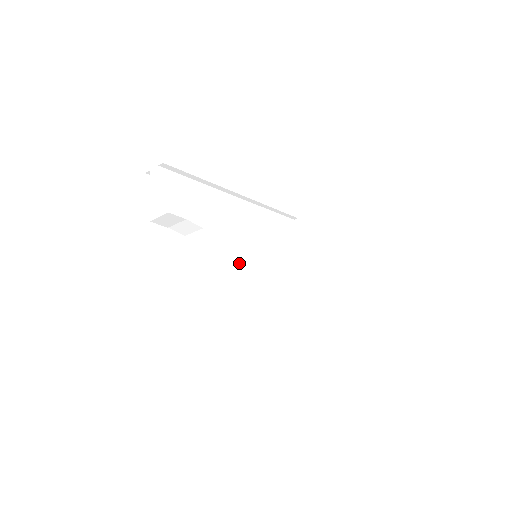
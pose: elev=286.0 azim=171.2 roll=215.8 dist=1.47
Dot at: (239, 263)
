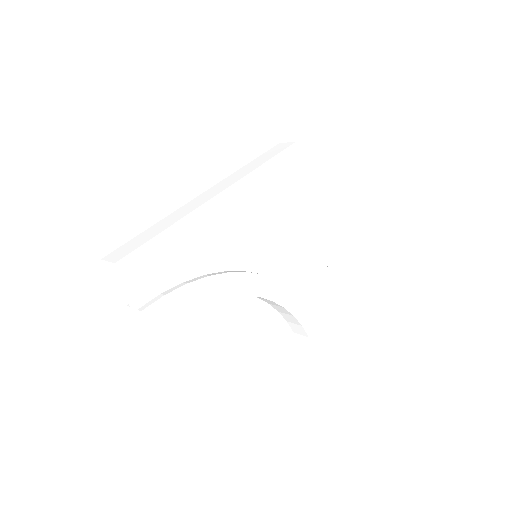
Dot at: (238, 294)
